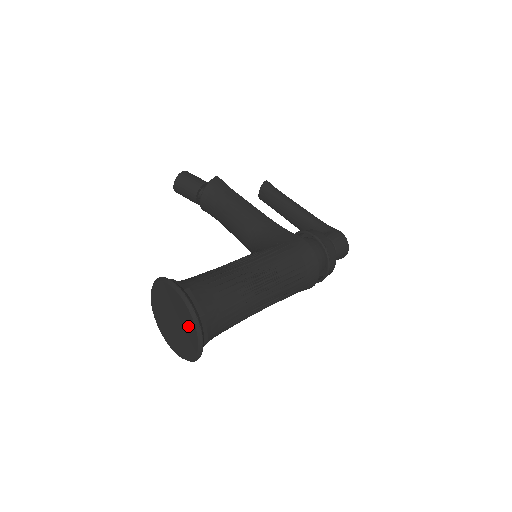
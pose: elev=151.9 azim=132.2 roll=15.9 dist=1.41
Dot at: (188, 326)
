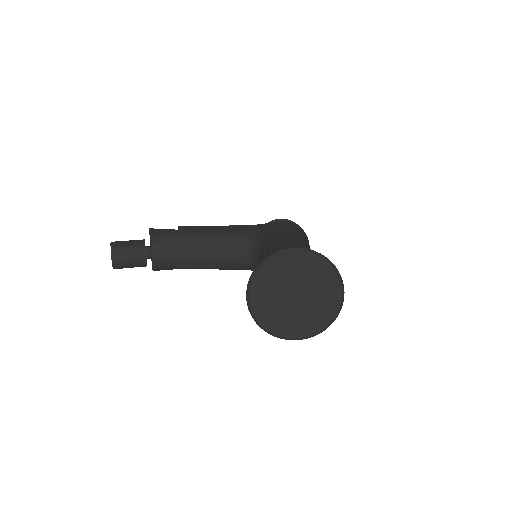
Dot at: (322, 279)
